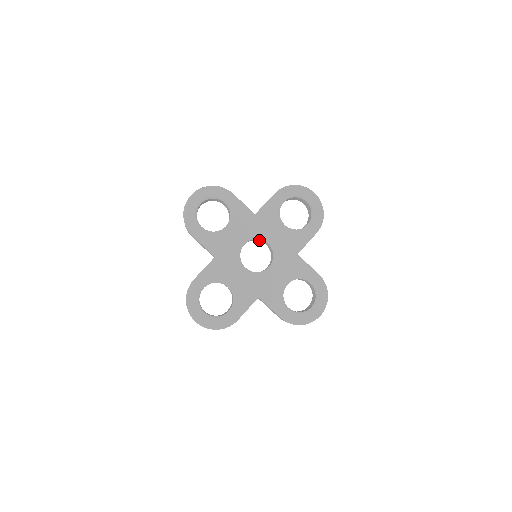
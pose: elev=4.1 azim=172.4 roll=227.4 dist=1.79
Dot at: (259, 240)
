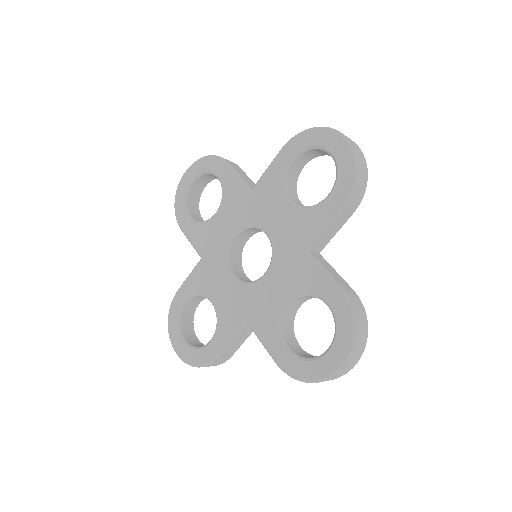
Dot at: occluded
